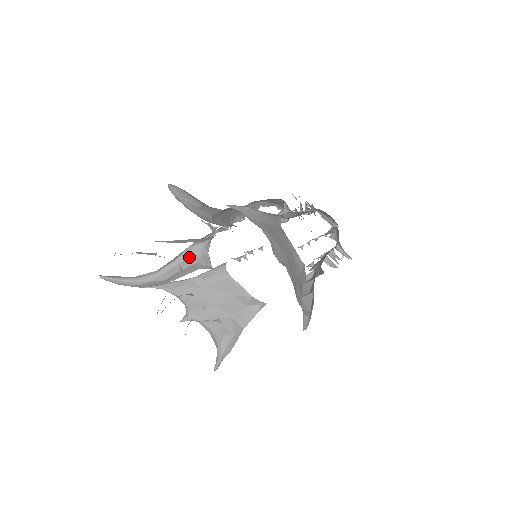
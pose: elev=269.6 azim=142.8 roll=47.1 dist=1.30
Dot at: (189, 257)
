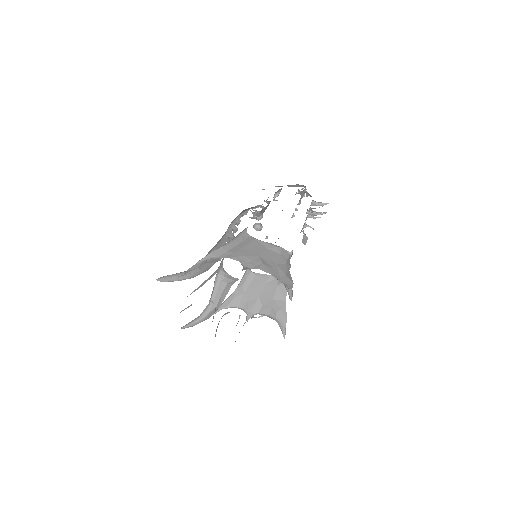
Dot at: (220, 283)
